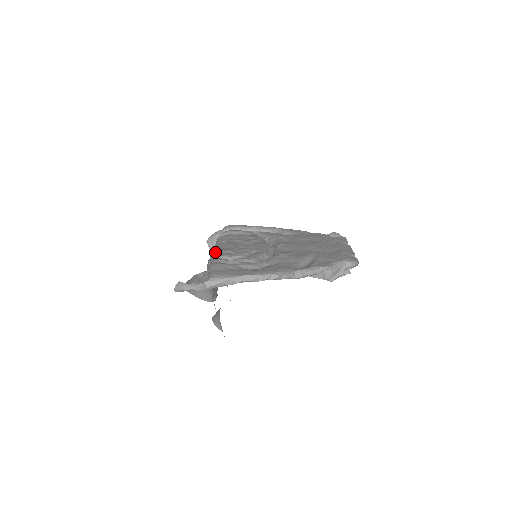
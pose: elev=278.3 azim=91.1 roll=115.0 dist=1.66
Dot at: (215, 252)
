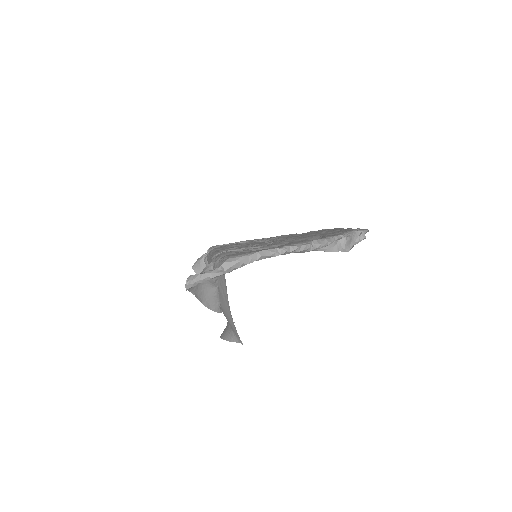
Dot at: (216, 252)
